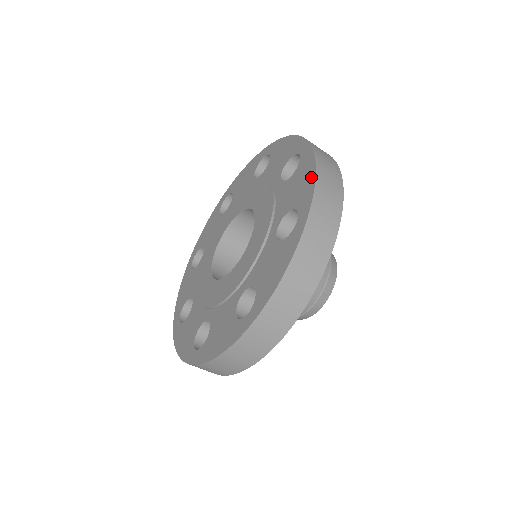
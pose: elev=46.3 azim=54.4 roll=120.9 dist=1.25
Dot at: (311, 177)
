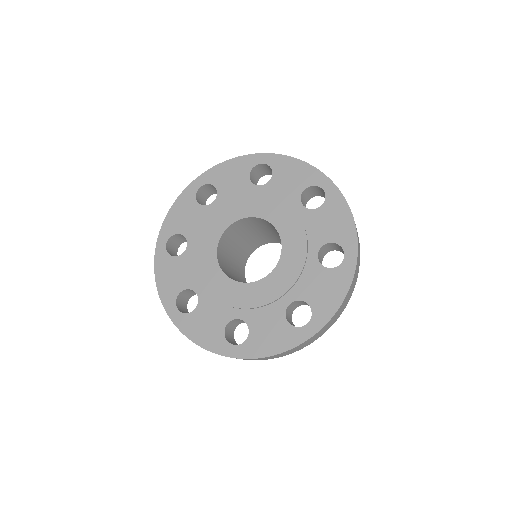
Dot at: (349, 220)
